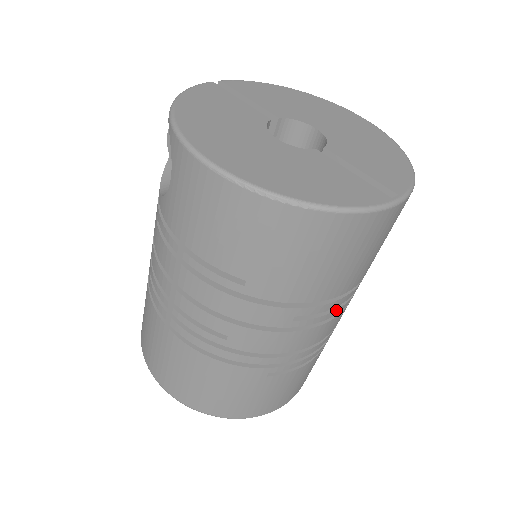
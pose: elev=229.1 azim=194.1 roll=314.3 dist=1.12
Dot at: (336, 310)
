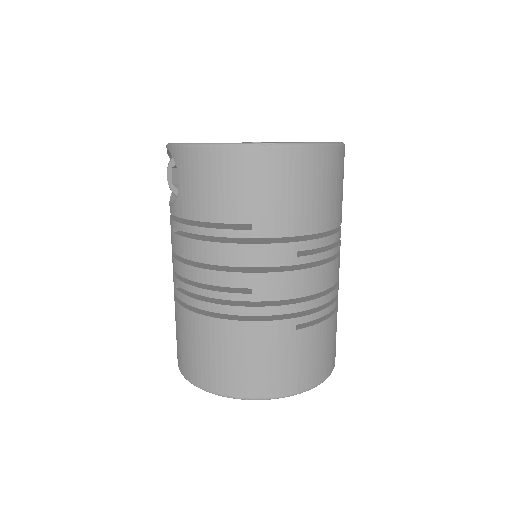
Dot at: (328, 251)
